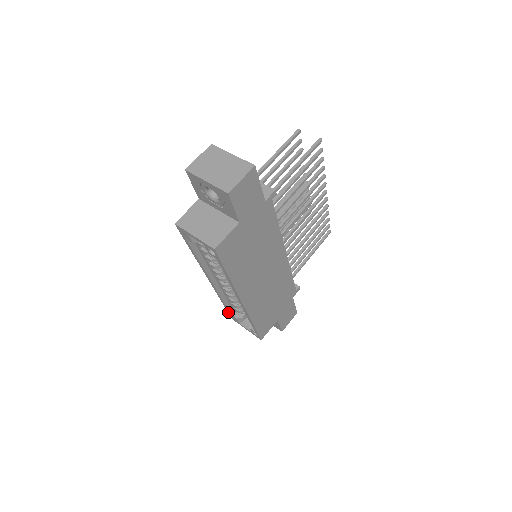
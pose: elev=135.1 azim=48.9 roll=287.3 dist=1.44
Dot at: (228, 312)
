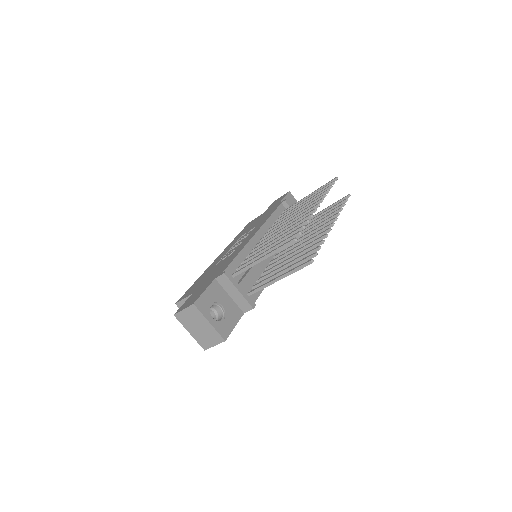
Dot at: occluded
